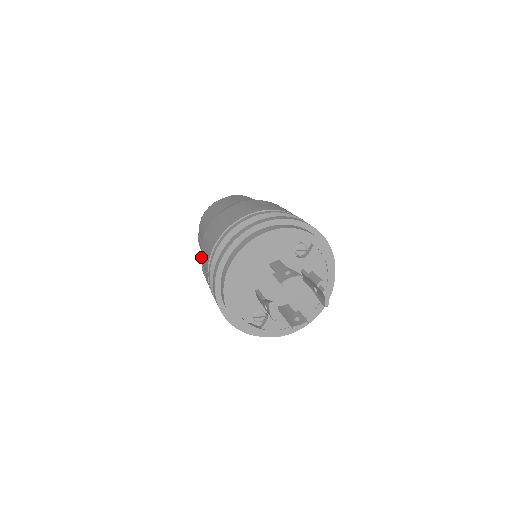
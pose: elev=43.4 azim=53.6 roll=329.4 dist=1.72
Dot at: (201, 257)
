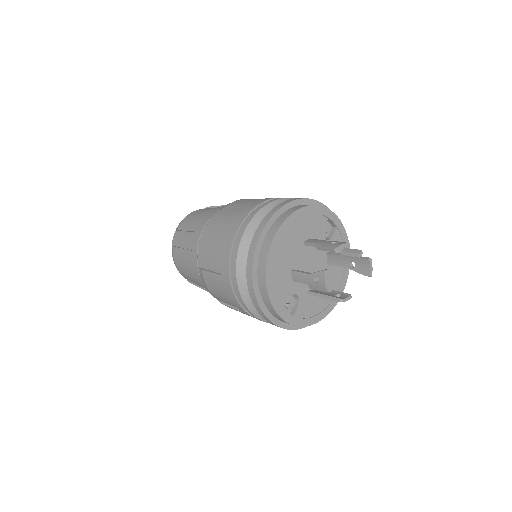
Dot at: (200, 257)
